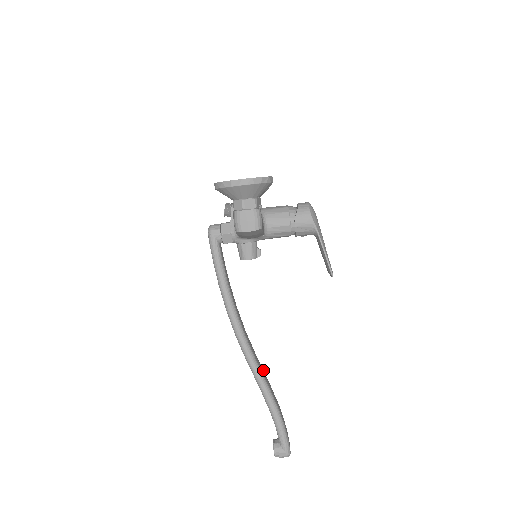
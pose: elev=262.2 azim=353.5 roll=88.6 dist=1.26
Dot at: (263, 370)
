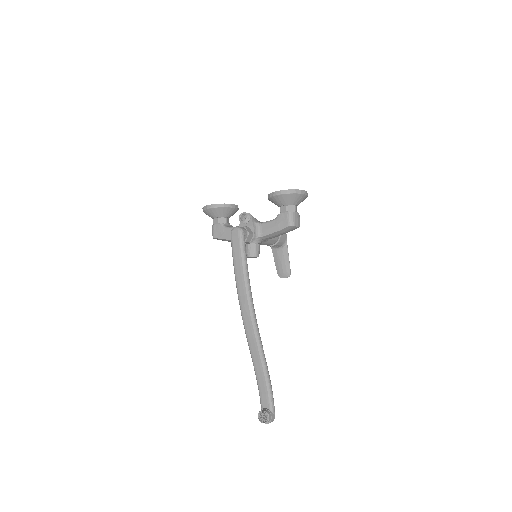
Dot at: occluded
